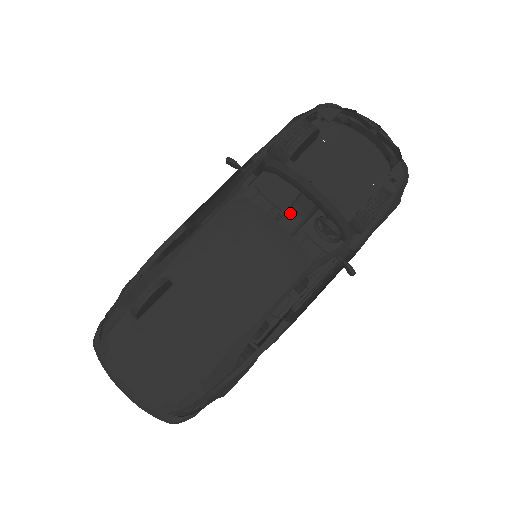
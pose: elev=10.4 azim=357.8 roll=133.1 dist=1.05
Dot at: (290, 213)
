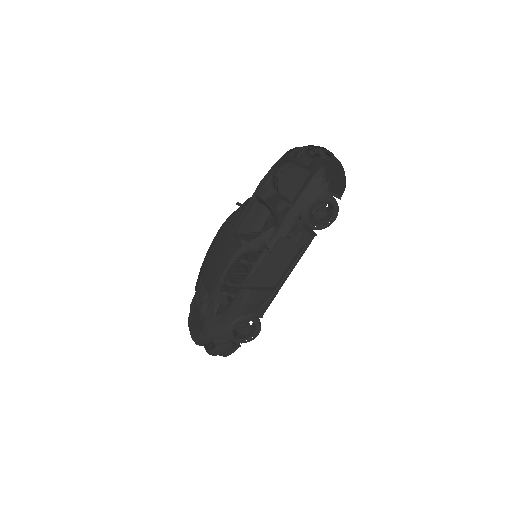
Dot at: occluded
